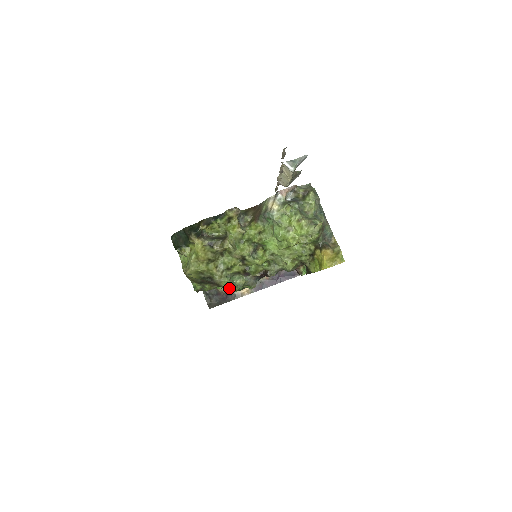
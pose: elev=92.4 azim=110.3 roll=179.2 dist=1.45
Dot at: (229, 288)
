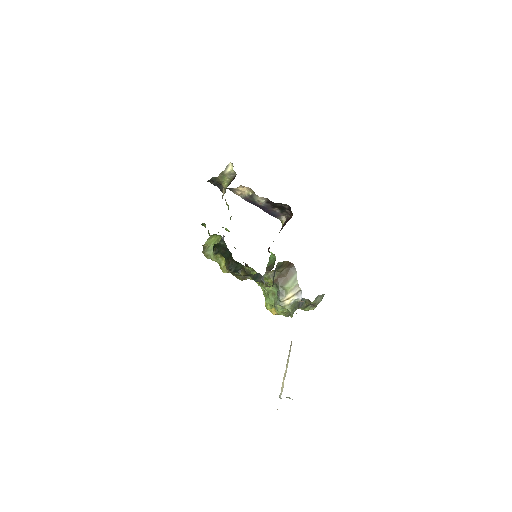
Dot at: occluded
